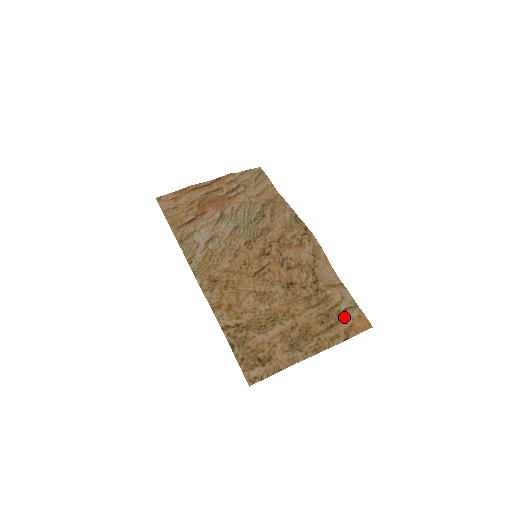
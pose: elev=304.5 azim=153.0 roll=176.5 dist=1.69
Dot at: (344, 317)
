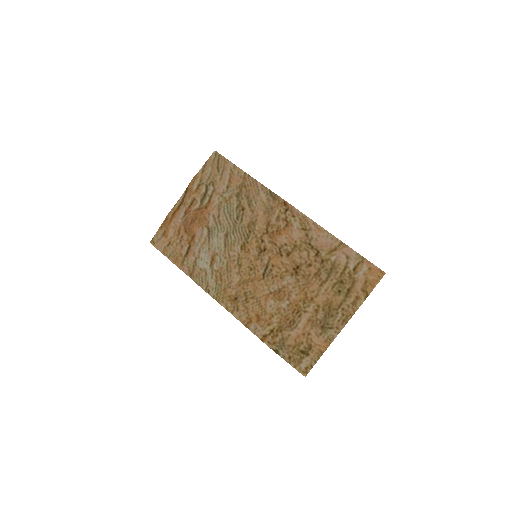
Dot at: (356, 277)
